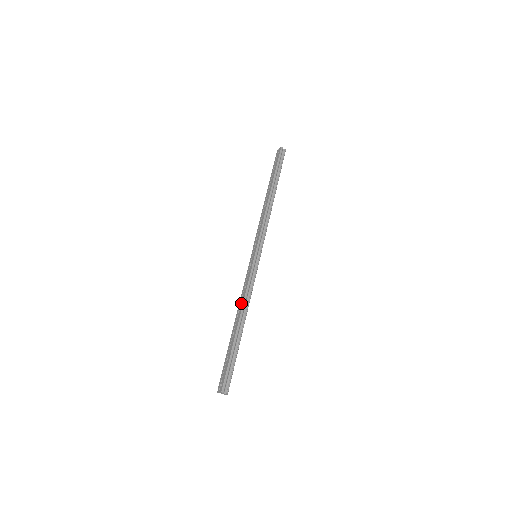
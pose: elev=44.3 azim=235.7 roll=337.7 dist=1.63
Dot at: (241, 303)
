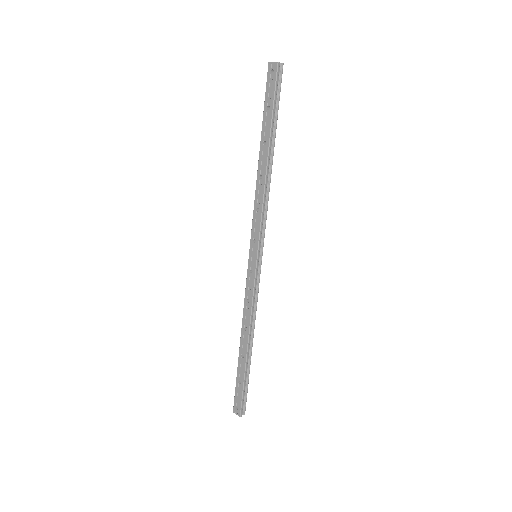
Dot at: (246, 322)
